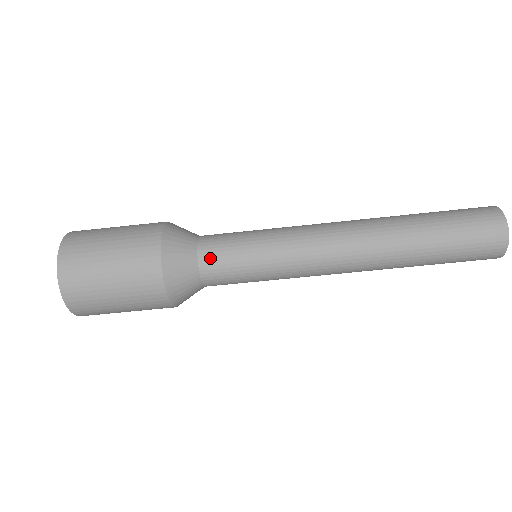
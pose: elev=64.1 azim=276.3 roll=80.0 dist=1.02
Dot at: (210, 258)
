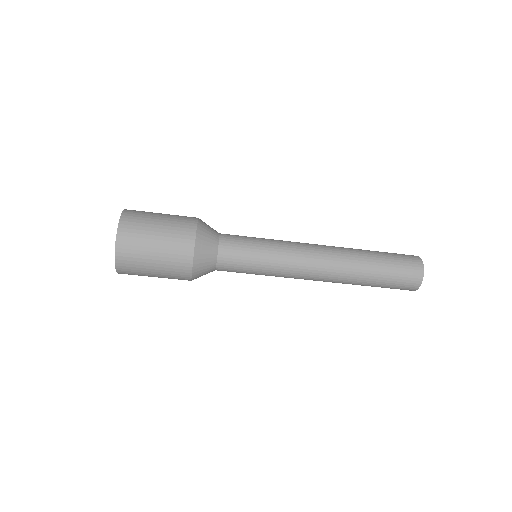
Dot at: (227, 250)
